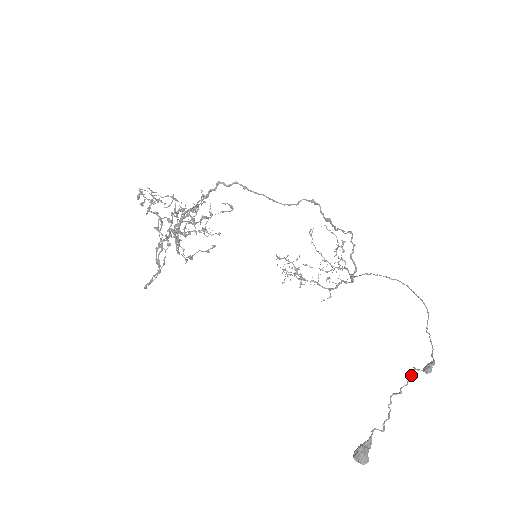
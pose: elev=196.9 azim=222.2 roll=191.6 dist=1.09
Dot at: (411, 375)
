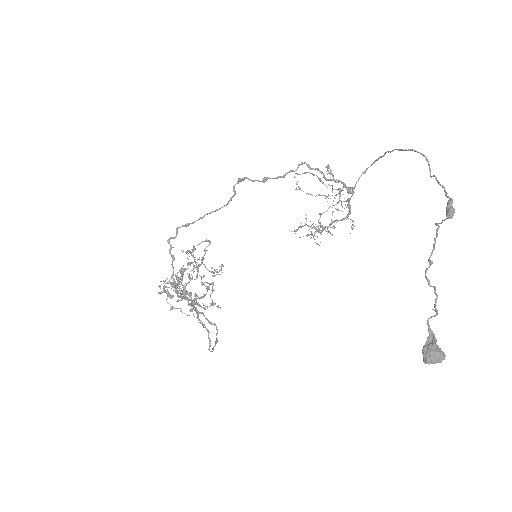
Dot at: (436, 235)
